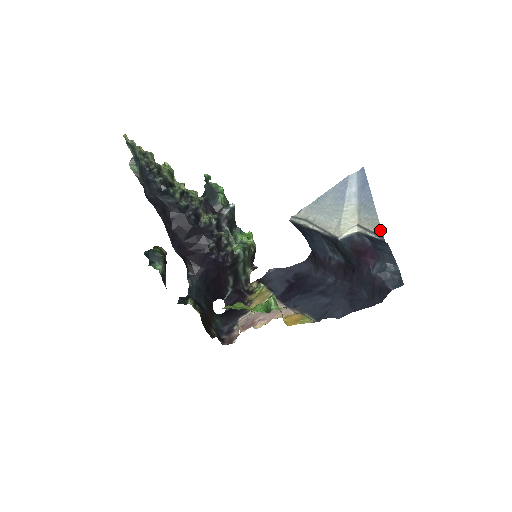
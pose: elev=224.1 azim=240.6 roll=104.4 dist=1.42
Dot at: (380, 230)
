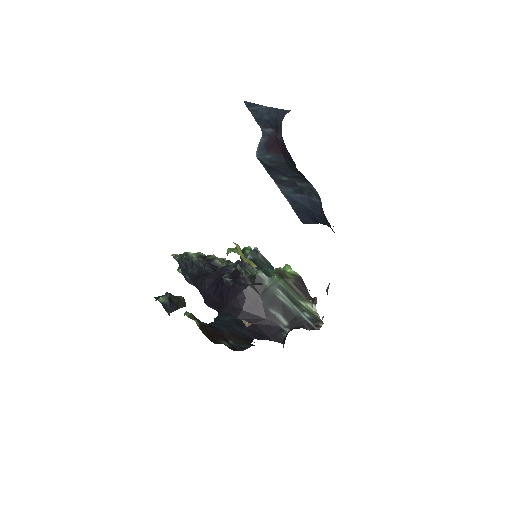
Dot at: occluded
